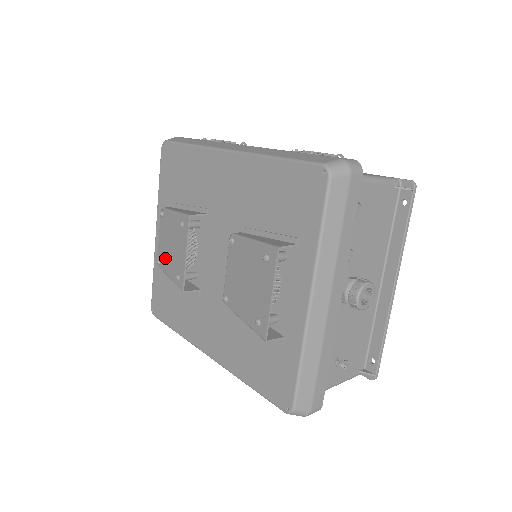
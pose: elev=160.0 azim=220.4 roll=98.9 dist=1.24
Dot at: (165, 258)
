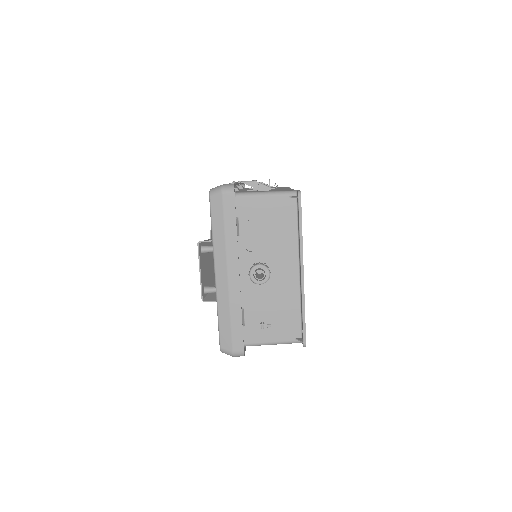
Dot at: occluded
